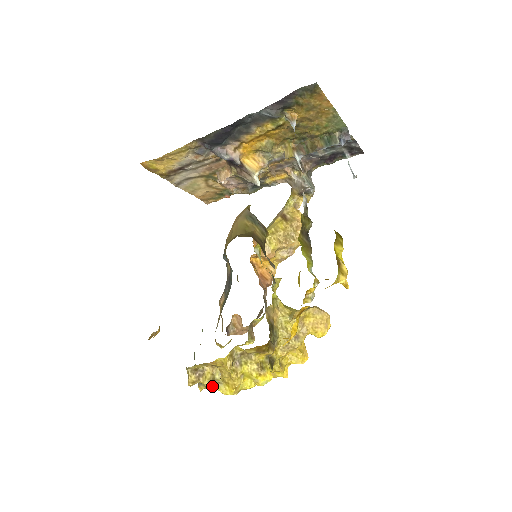
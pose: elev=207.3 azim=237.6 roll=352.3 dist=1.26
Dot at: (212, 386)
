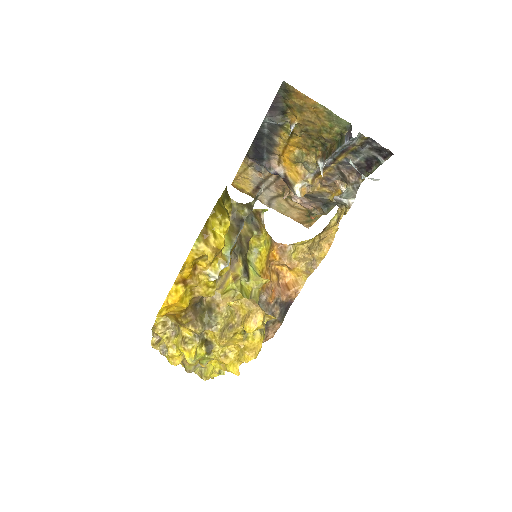
Dot at: (162, 351)
